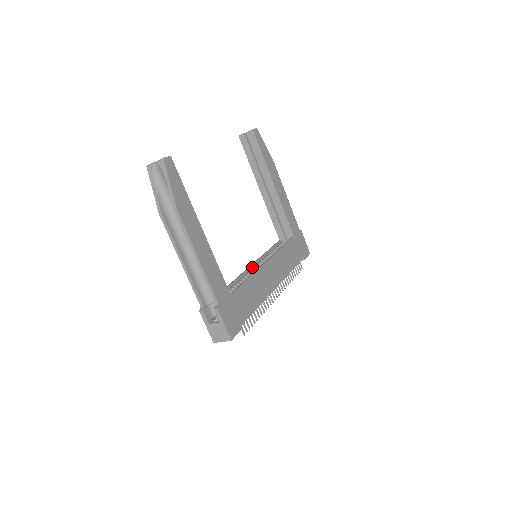
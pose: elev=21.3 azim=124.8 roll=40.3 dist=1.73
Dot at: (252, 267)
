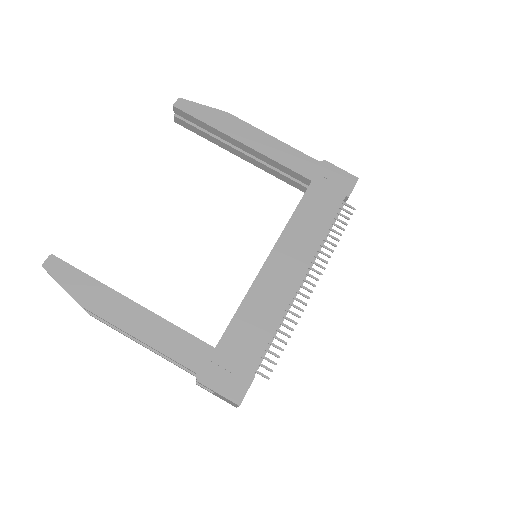
Dot at: occluded
